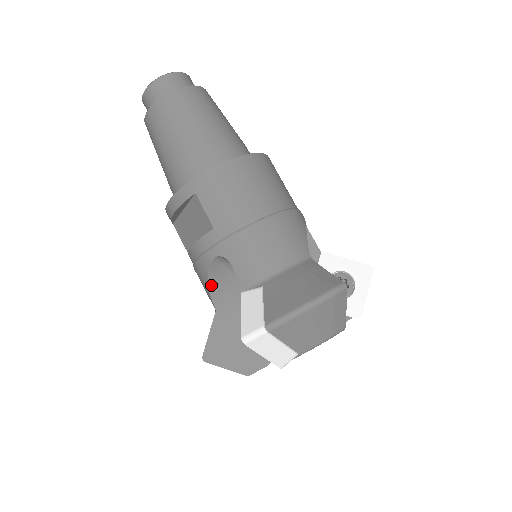
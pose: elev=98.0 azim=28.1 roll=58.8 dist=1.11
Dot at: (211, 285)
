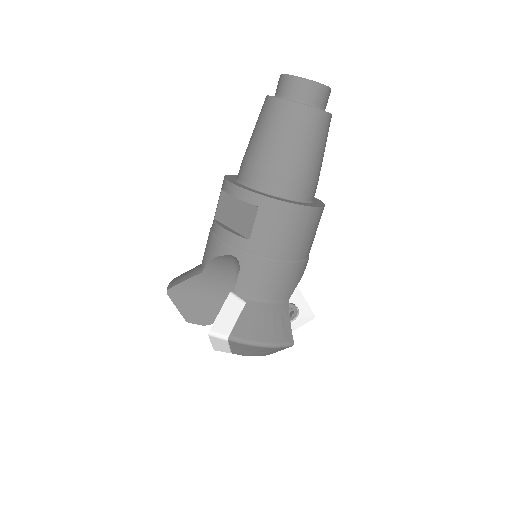
Dot at: (214, 261)
